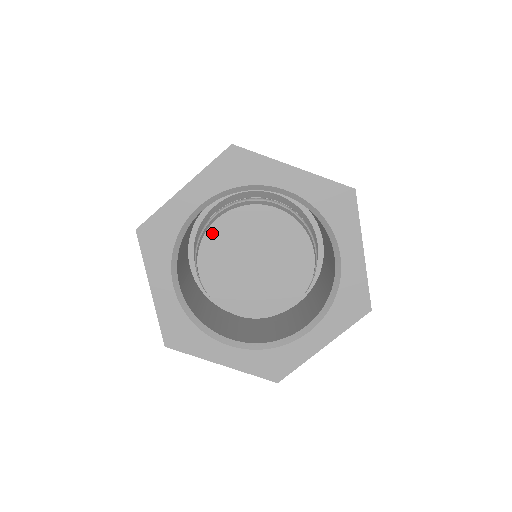
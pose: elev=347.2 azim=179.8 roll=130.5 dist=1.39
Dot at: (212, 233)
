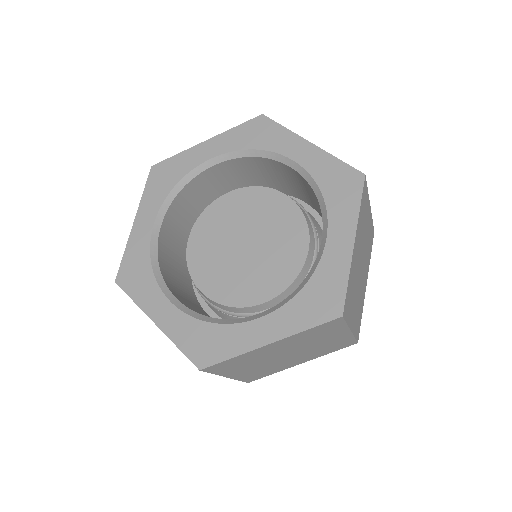
Dot at: (192, 252)
